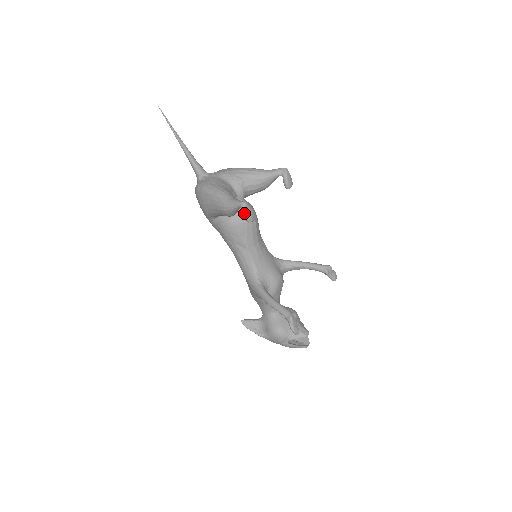
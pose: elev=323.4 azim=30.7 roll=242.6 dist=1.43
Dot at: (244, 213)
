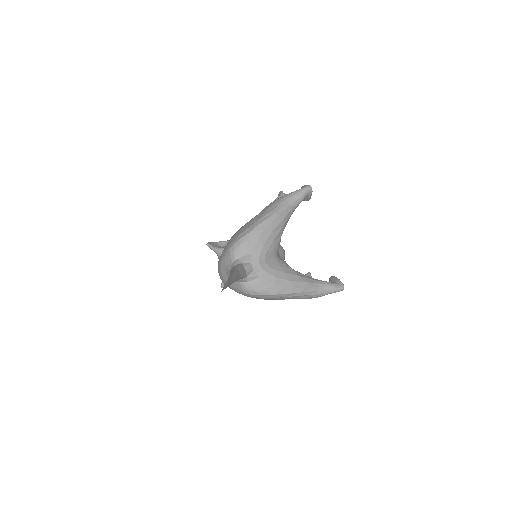
Dot at: occluded
